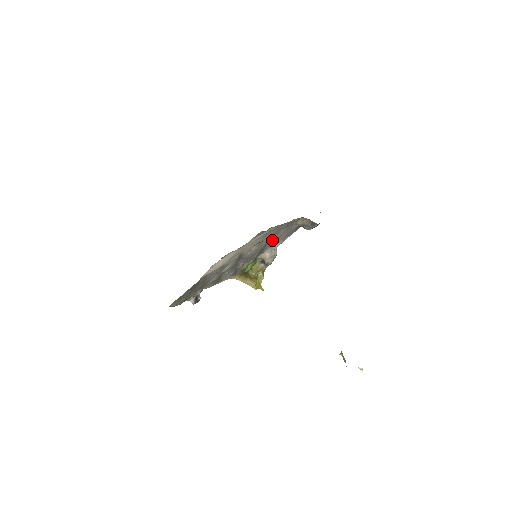
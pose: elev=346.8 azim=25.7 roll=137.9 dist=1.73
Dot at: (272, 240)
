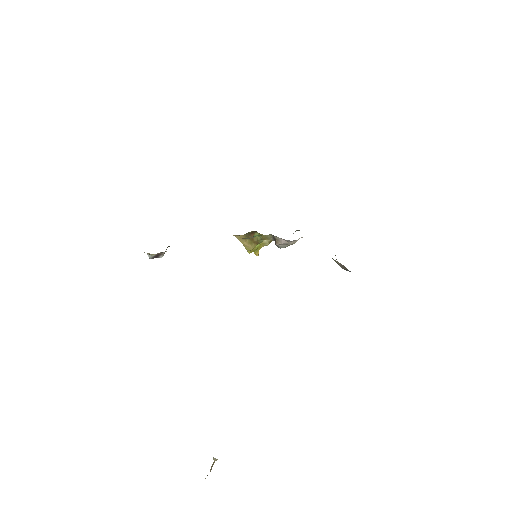
Dot at: occluded
